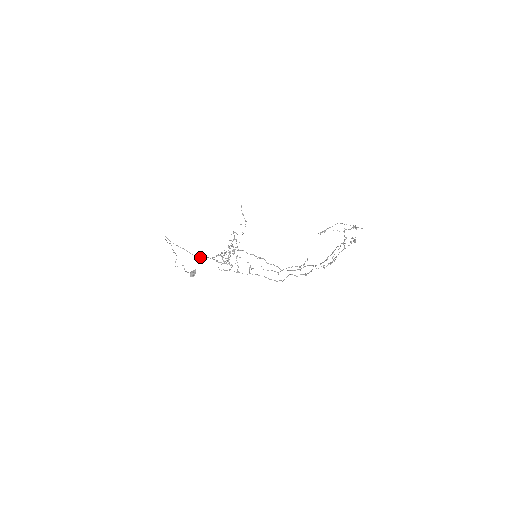
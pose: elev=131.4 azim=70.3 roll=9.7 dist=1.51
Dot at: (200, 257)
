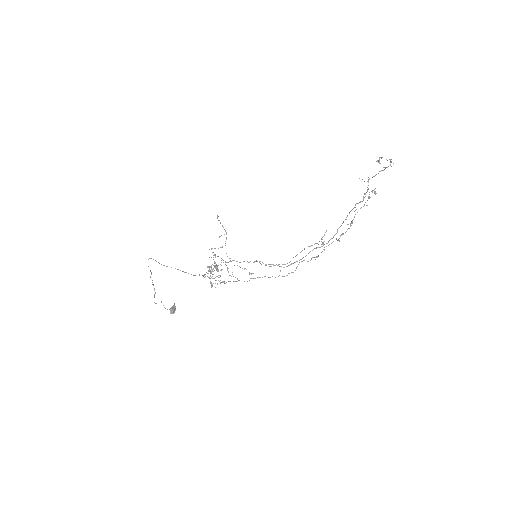
Dot at: (193, 275)
